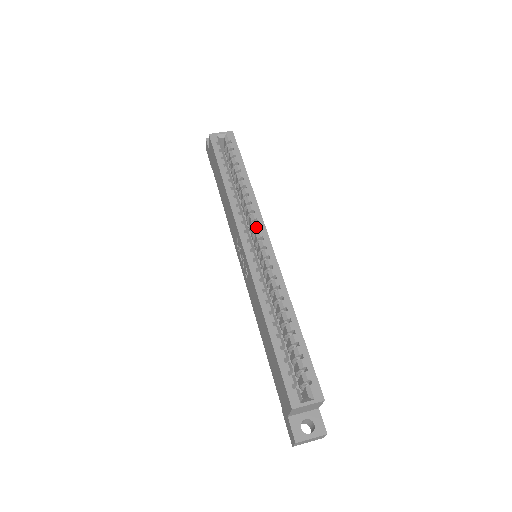
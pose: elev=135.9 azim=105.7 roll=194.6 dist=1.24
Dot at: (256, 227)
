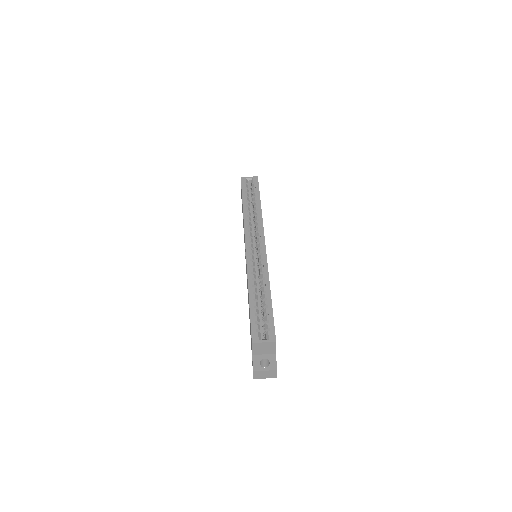
Dot at: (258, 235)
